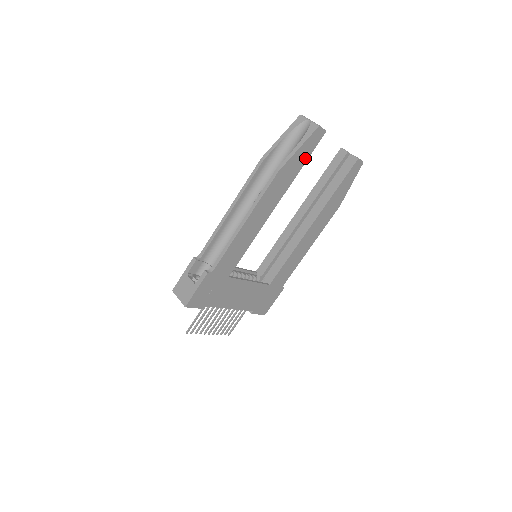
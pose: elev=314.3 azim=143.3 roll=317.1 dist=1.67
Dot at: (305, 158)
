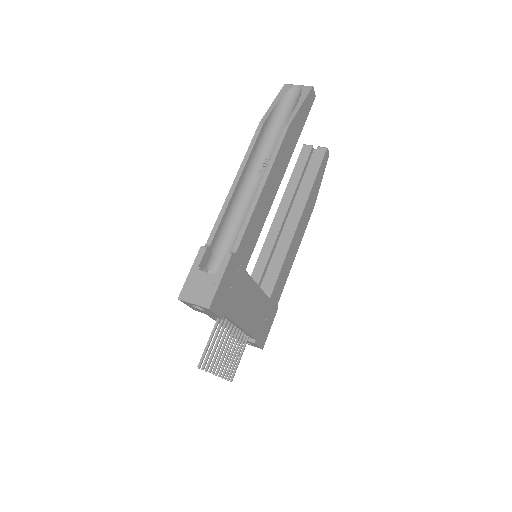
Dot at: (303, 122)
